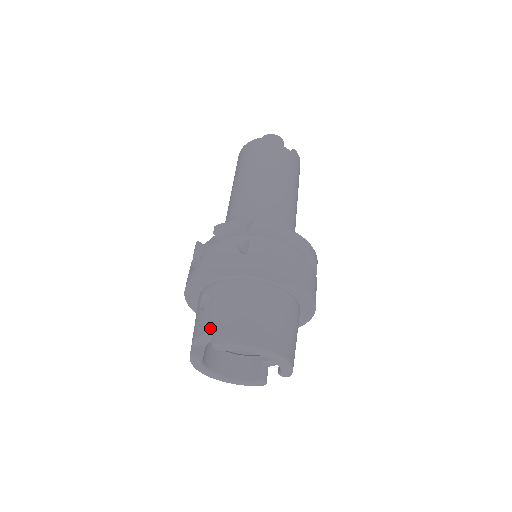
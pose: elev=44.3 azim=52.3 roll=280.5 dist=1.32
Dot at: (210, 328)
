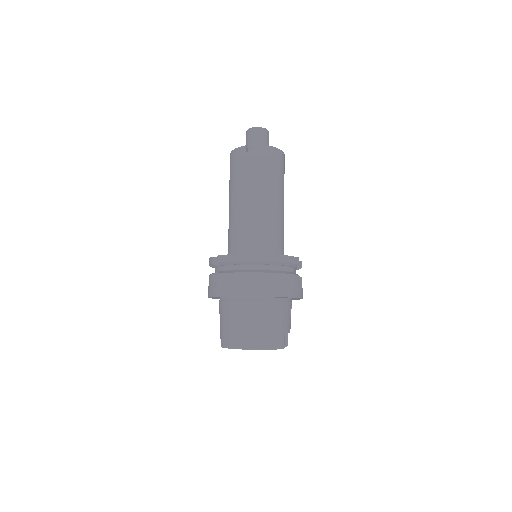
Dot at: (220, 335)
